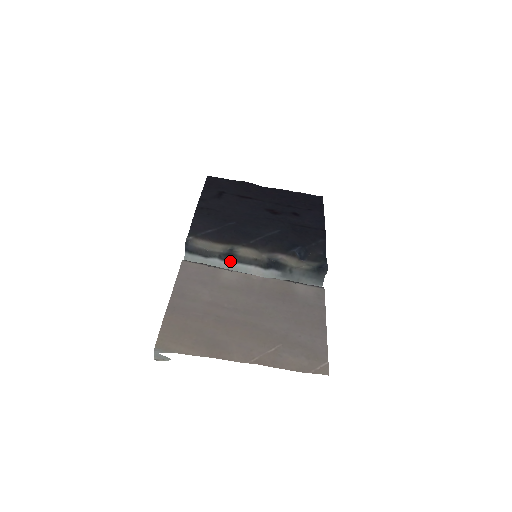
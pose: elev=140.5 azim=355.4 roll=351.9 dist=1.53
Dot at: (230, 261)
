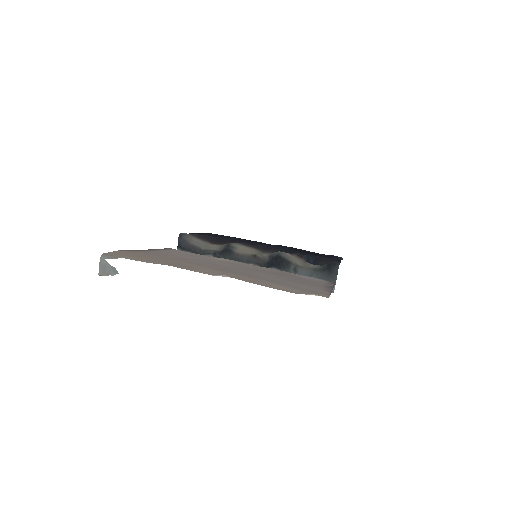
Dot at: occluded
